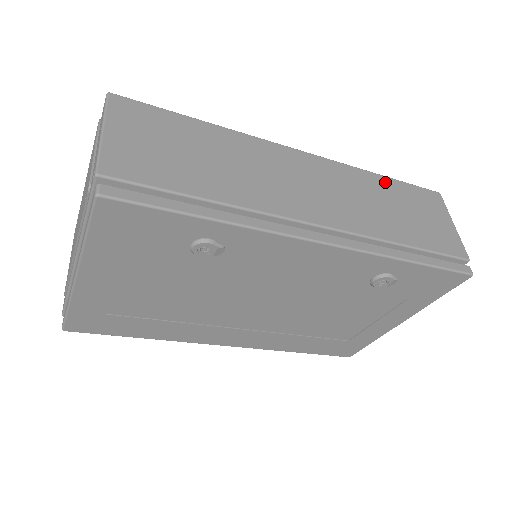
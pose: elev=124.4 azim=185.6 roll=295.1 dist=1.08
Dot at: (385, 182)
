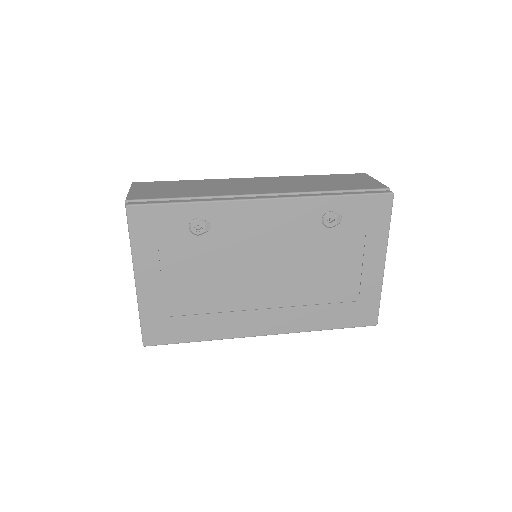
Dot at: (317, 176)
